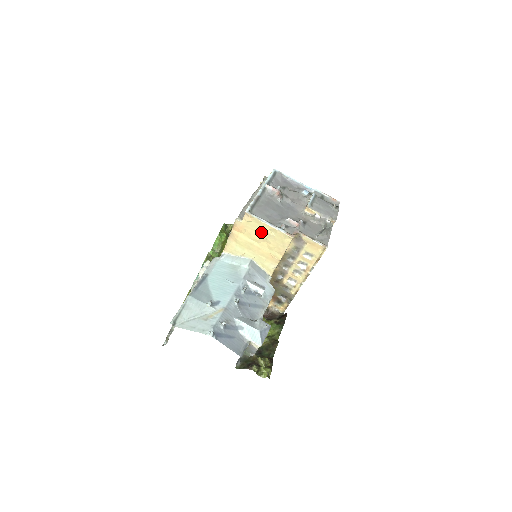
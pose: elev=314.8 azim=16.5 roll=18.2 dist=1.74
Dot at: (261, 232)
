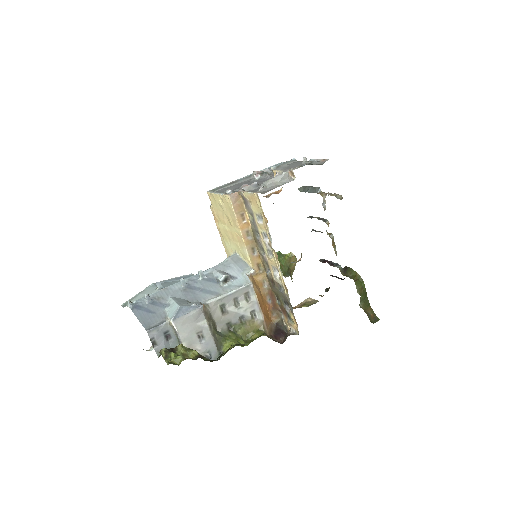
Dot at: (220, 208)
